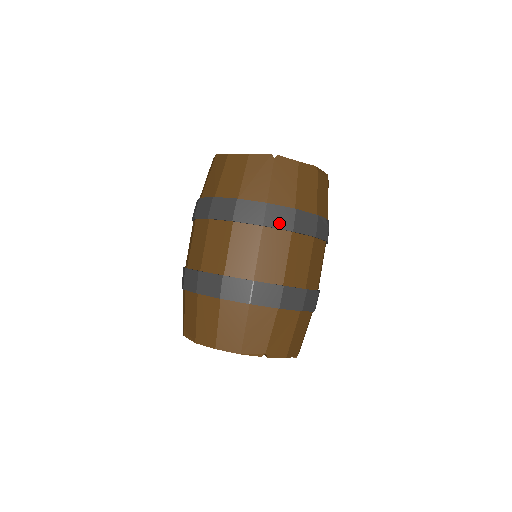
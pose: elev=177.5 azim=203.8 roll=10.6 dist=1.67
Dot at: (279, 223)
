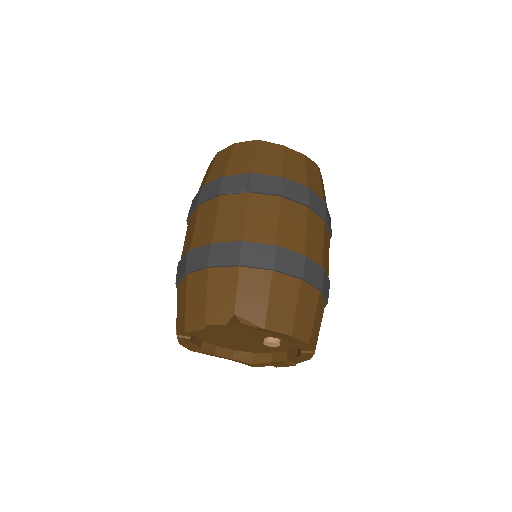
Dot at: (329, 224)
